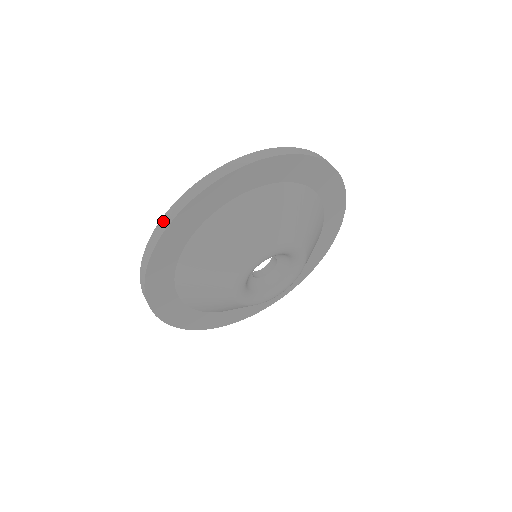
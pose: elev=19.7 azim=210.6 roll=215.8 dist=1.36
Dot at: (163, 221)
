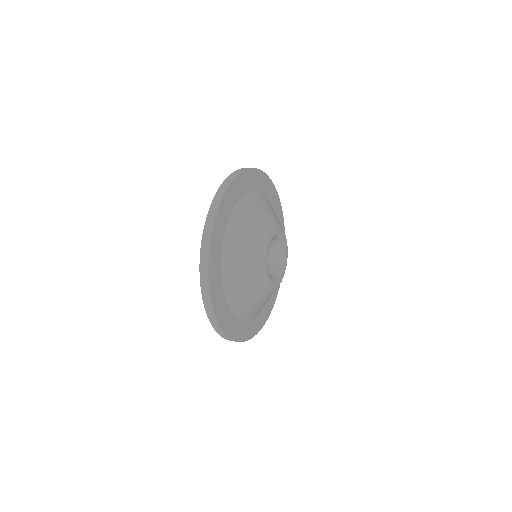
Dot at: (231, 176)
